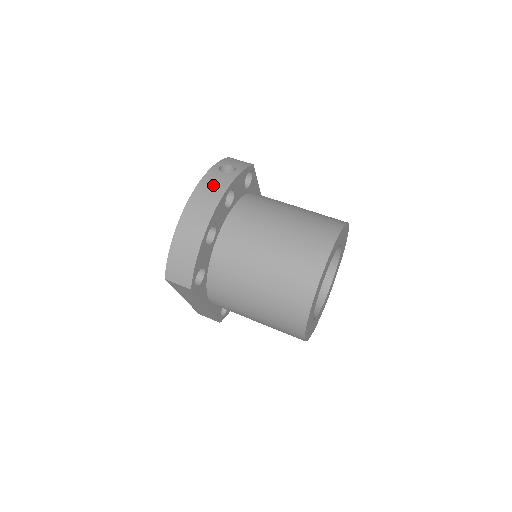
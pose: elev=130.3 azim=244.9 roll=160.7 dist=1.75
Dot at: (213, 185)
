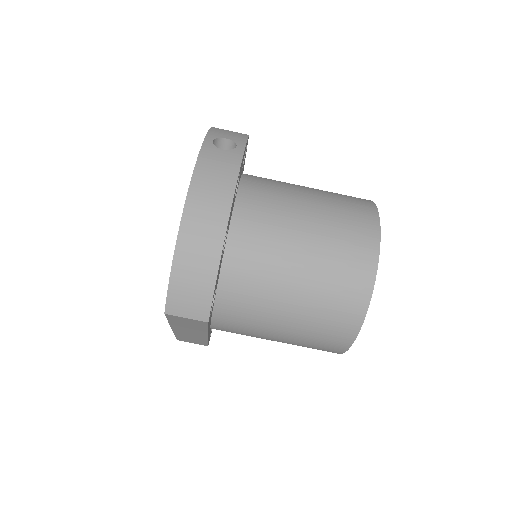
Dot at: (217, 169)
